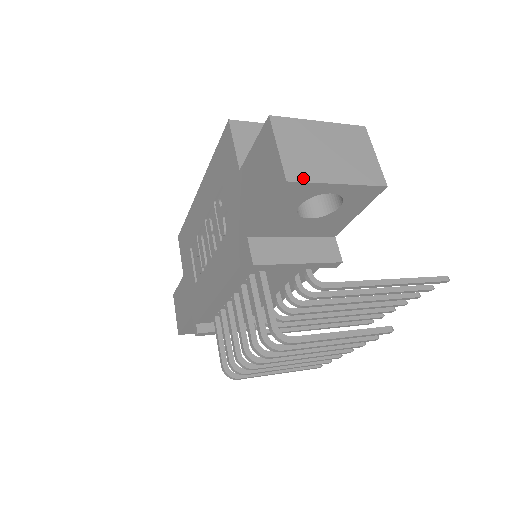
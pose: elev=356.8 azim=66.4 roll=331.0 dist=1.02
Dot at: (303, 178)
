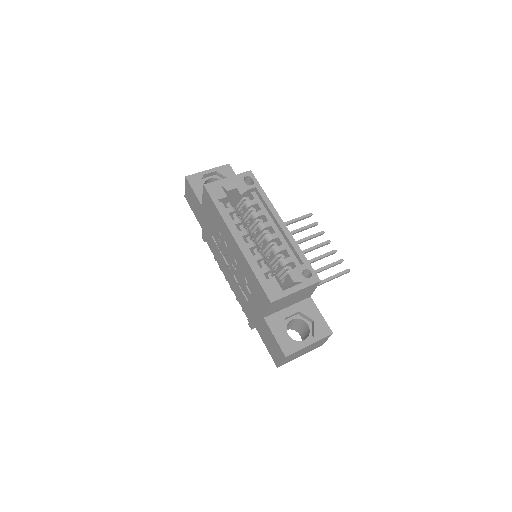
Dot at: occluded
